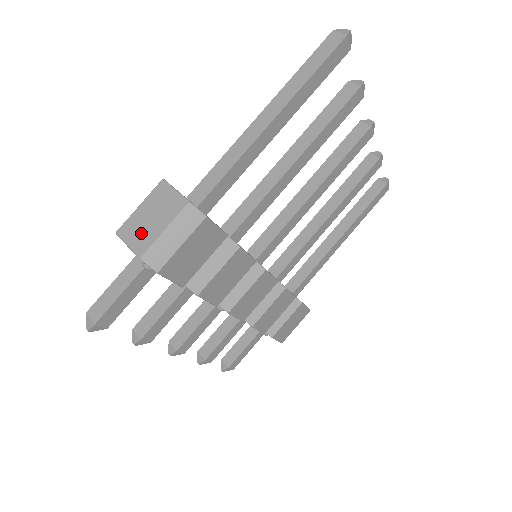
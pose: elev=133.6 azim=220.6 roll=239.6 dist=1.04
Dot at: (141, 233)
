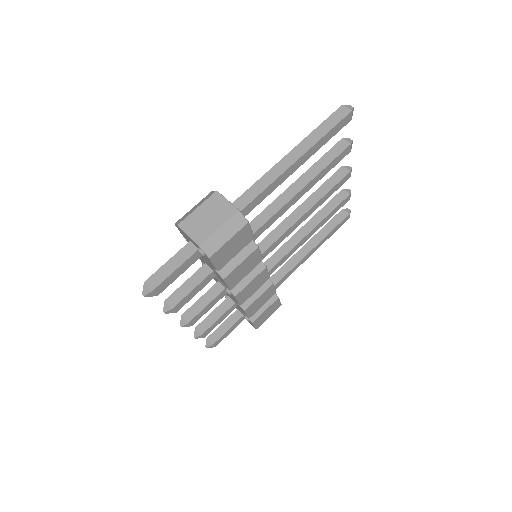
Dot at: (200, 228)
